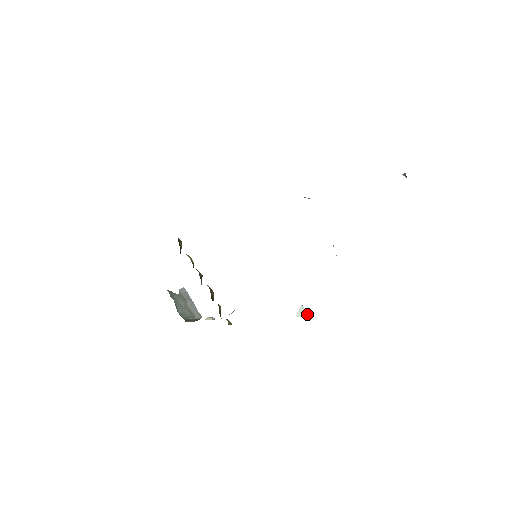
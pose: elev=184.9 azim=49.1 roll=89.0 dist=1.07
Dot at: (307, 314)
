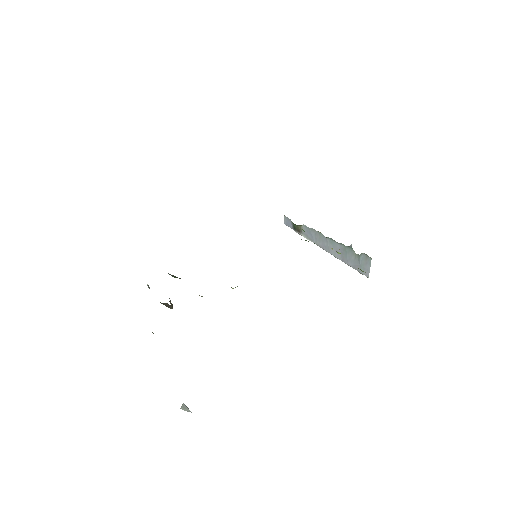
Dot at: occluded
